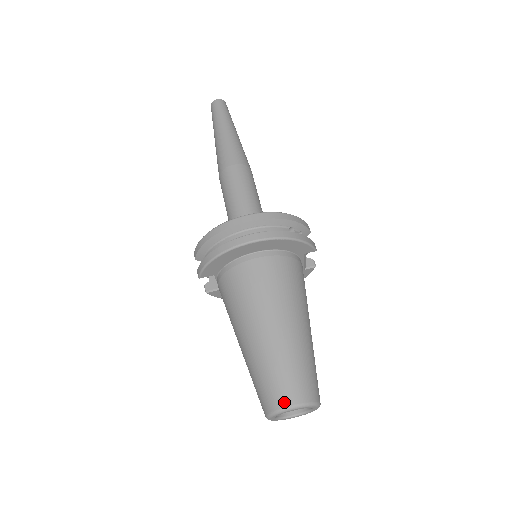
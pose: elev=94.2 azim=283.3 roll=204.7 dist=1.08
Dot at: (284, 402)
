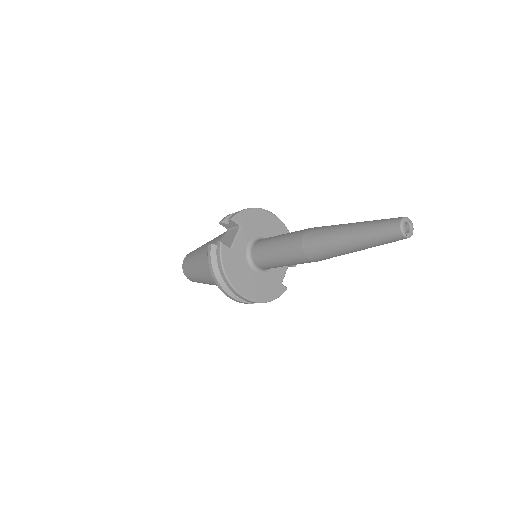
Dot at: (188, 278)
